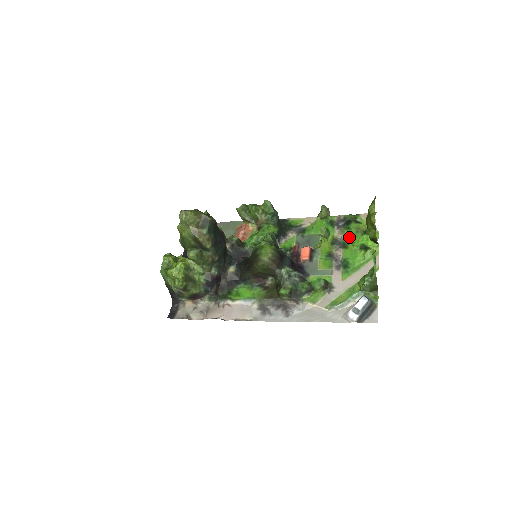
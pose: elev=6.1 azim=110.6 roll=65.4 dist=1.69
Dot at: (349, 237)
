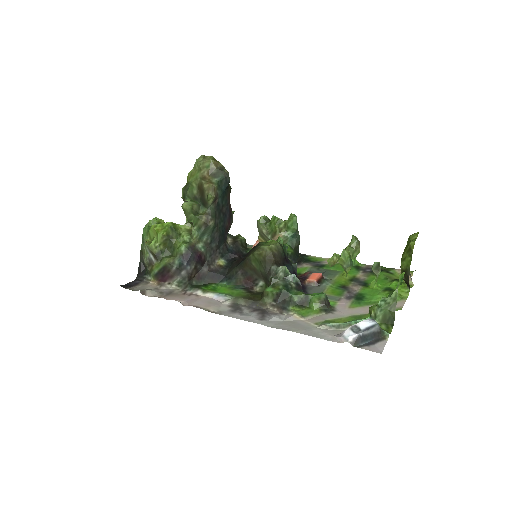
Dot at: (375, 267)
